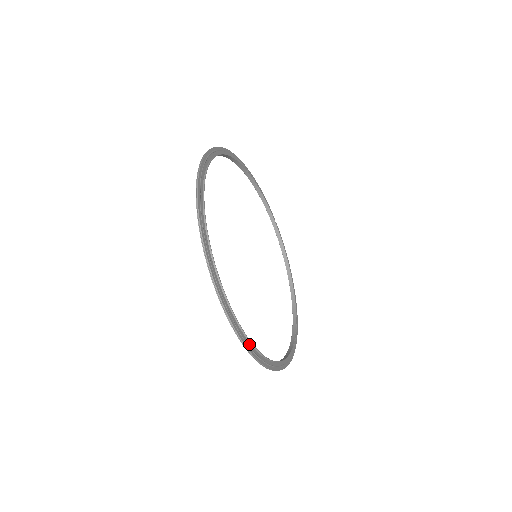
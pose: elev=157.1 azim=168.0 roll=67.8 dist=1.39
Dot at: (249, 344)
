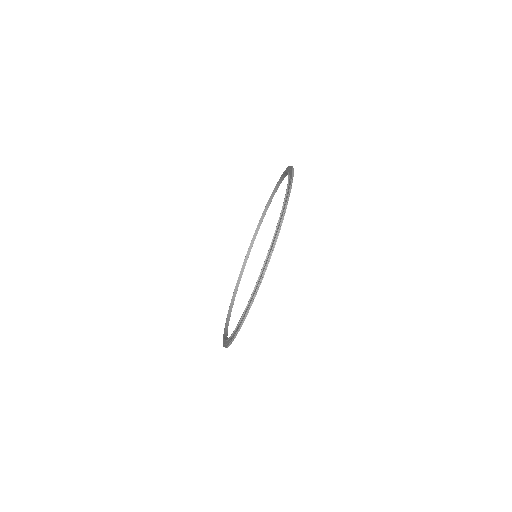
Dot at: (256, 292)
